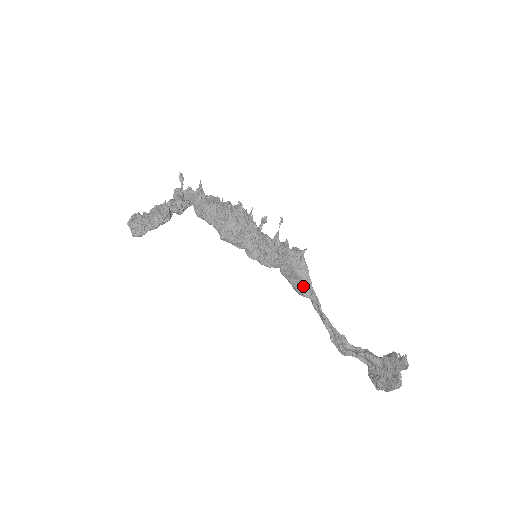
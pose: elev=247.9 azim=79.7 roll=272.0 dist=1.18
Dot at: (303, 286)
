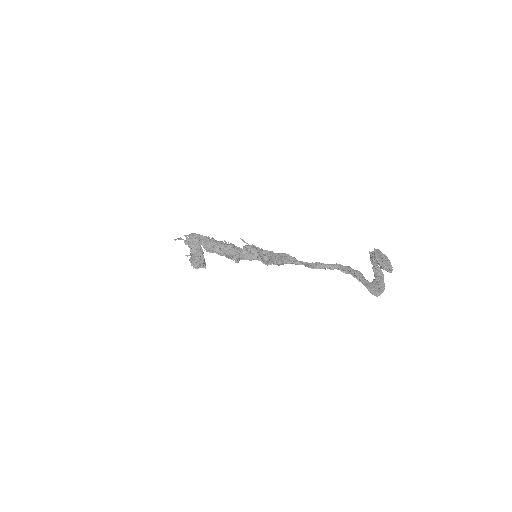
Dot at: (292, 263)
